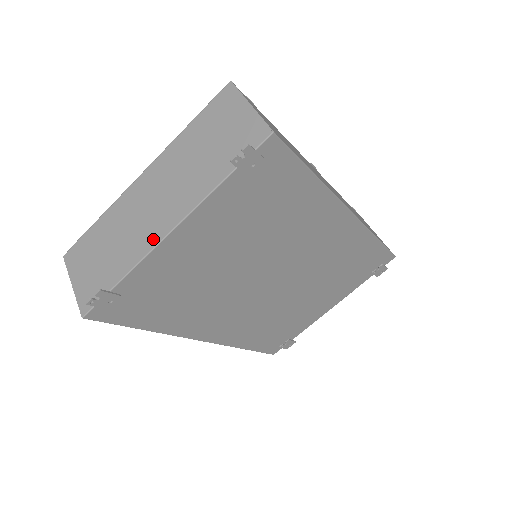
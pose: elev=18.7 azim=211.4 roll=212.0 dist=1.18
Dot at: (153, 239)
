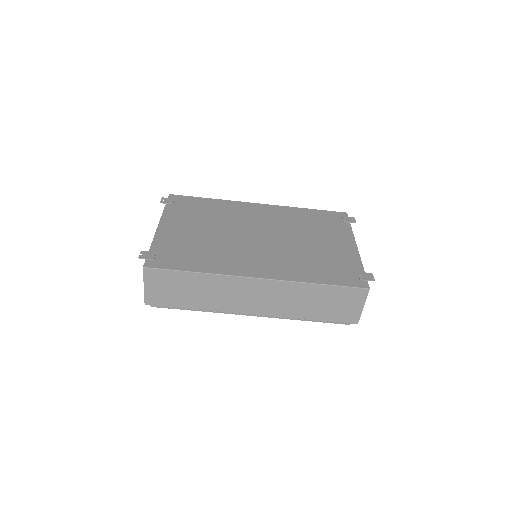
Dot at: occluded
